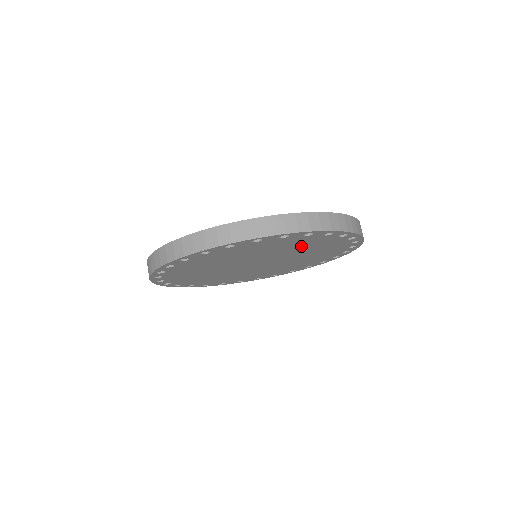
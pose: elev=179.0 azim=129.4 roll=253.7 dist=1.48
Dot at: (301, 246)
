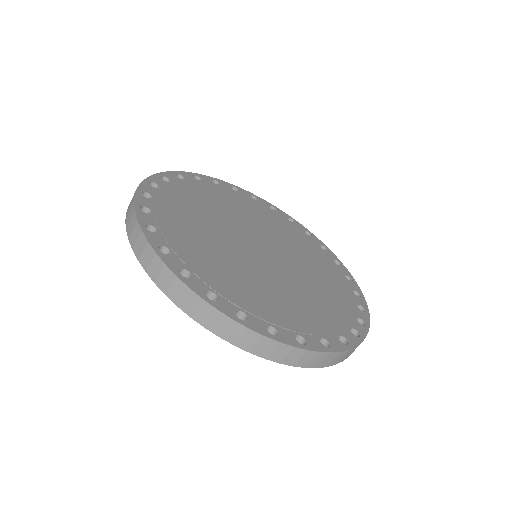
Dot at: occluded
